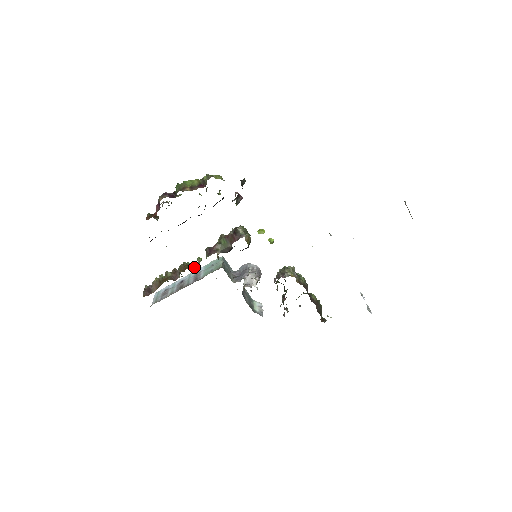
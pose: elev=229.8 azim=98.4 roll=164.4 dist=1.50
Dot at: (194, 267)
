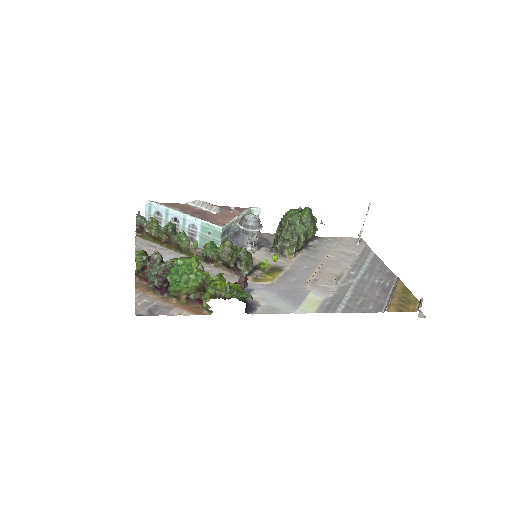
Dot at: occluded
